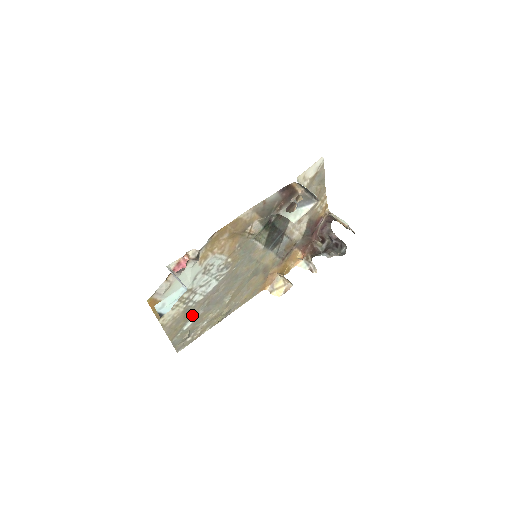
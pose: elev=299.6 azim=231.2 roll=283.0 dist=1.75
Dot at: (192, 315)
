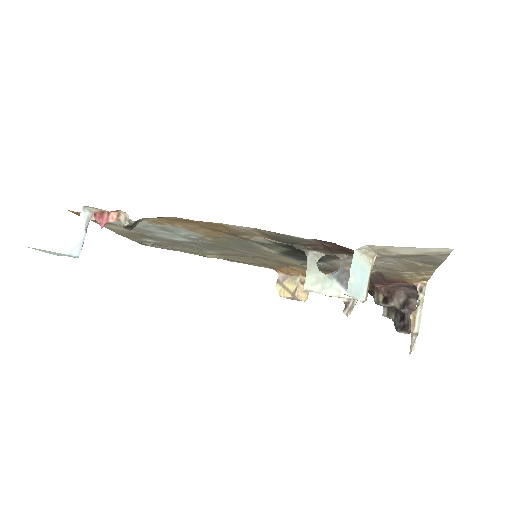
Dot at: occluded
